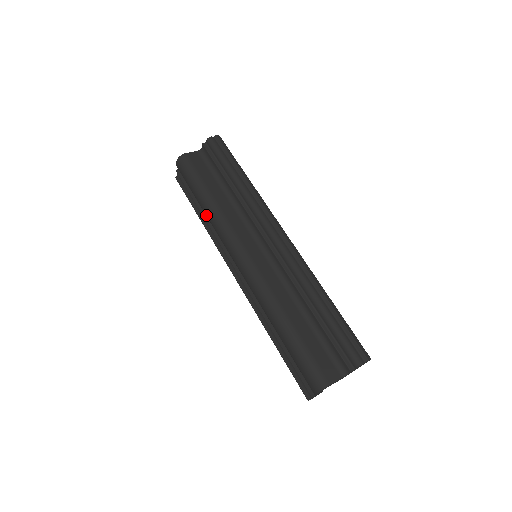
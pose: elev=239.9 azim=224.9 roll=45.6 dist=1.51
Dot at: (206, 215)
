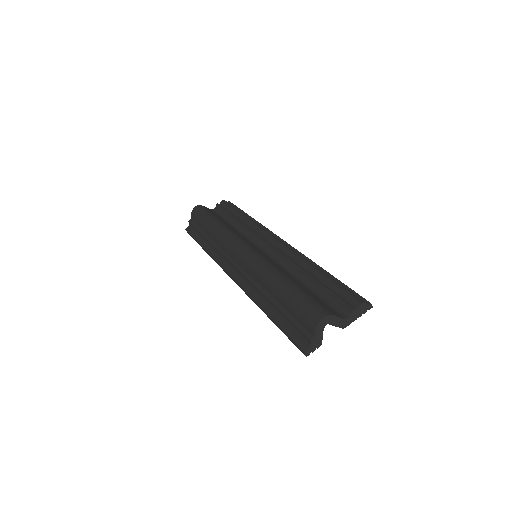
Dot at: (212, 235)
